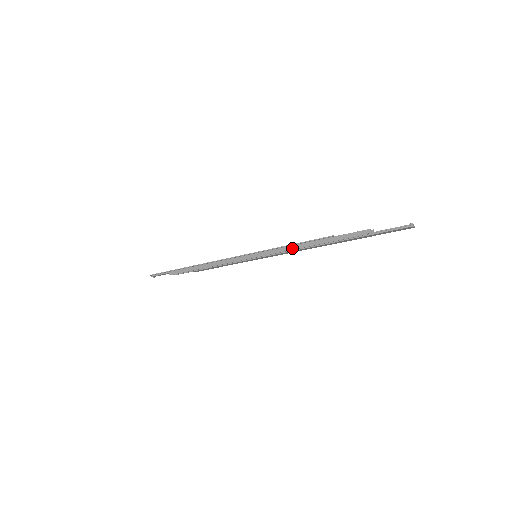
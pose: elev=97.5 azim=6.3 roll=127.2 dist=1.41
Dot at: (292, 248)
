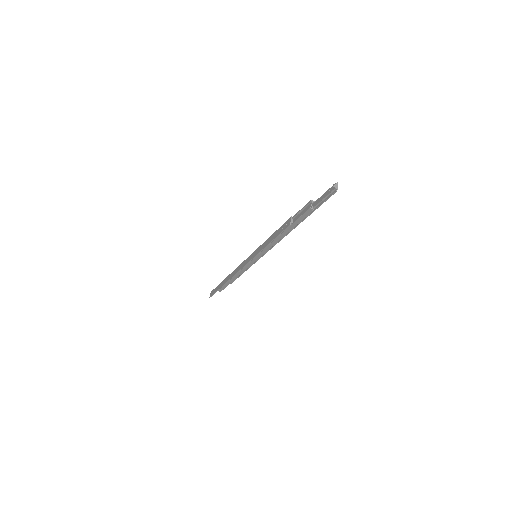
Dot at: (273, 244)
